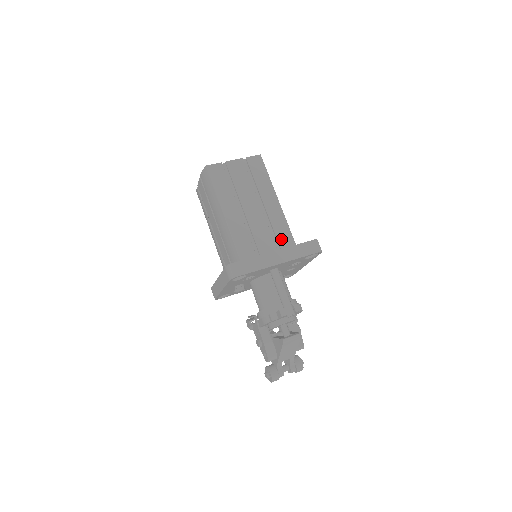
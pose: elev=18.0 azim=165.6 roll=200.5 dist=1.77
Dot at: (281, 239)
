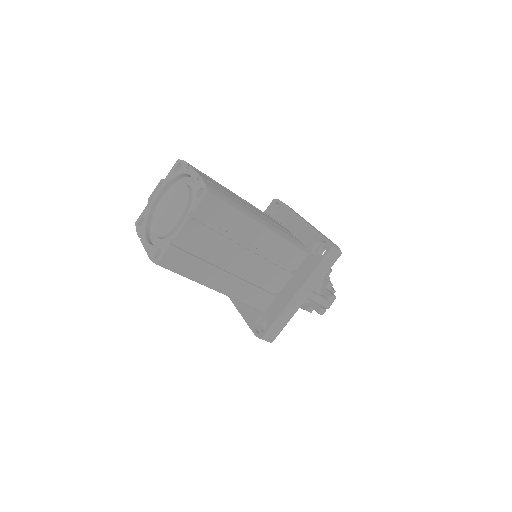
Dot at: (289, 261)
